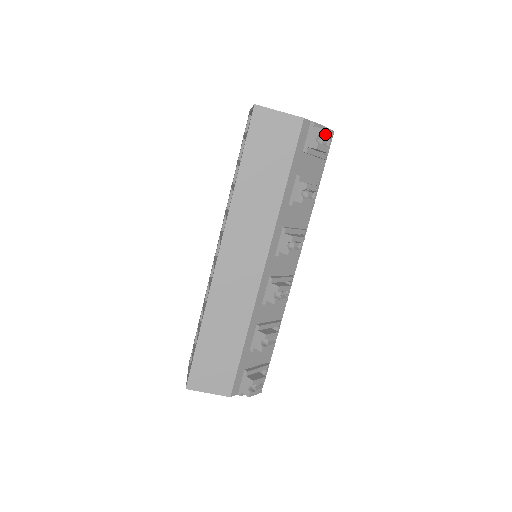
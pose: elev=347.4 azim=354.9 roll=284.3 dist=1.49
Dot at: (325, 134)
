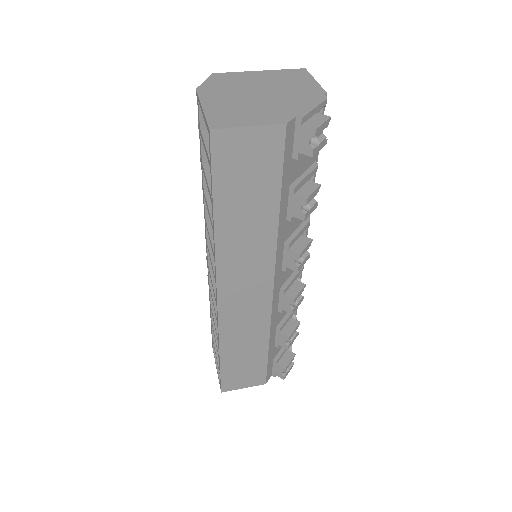
Dot at: (320, 130)
